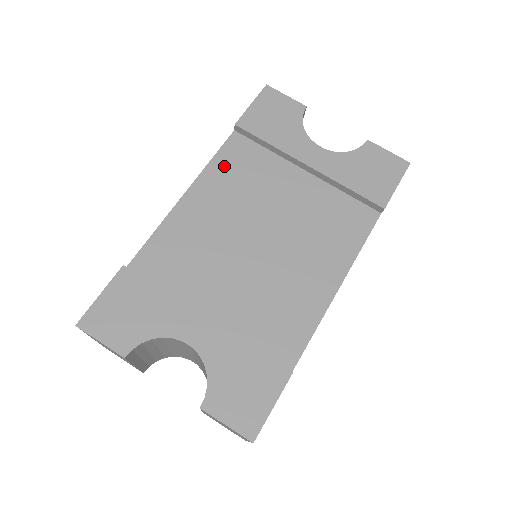
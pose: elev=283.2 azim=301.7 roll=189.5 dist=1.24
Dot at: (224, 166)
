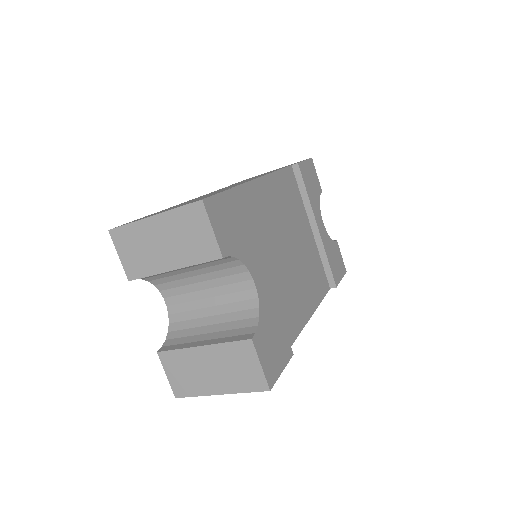
Dot at: (284, 181)
